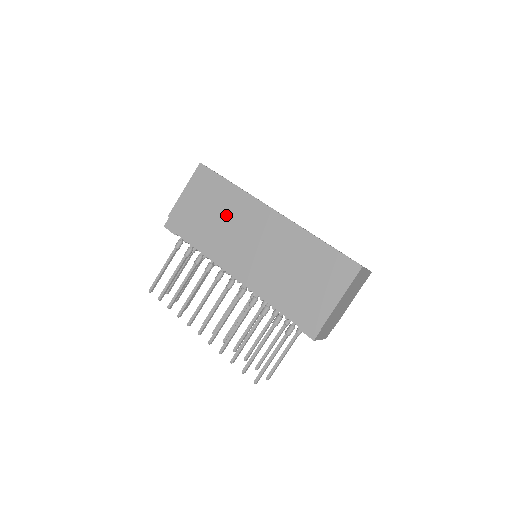
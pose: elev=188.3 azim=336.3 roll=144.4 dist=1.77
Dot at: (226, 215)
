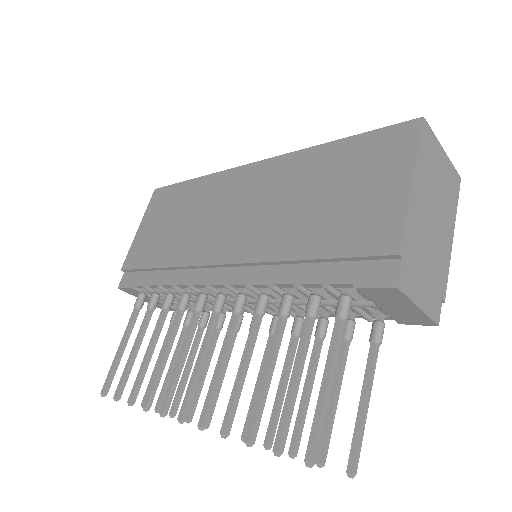
Dot at: (192, 215)
